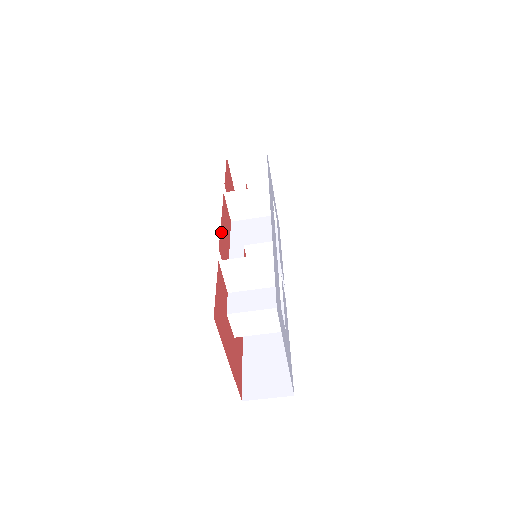
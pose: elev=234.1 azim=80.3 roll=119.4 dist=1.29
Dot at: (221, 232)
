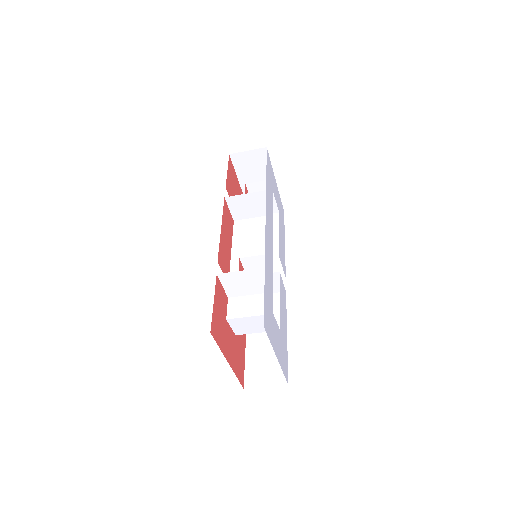
Dot at: (221, 241)
